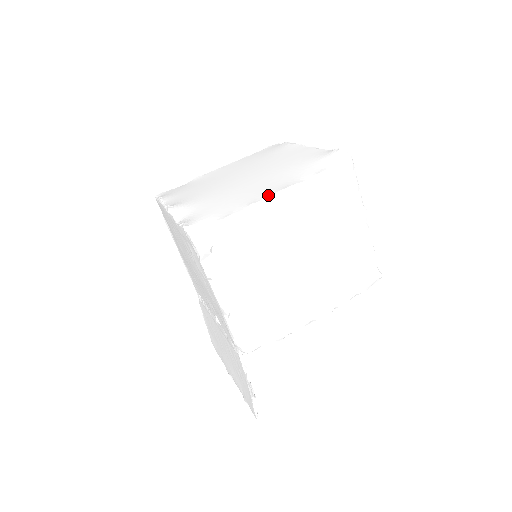
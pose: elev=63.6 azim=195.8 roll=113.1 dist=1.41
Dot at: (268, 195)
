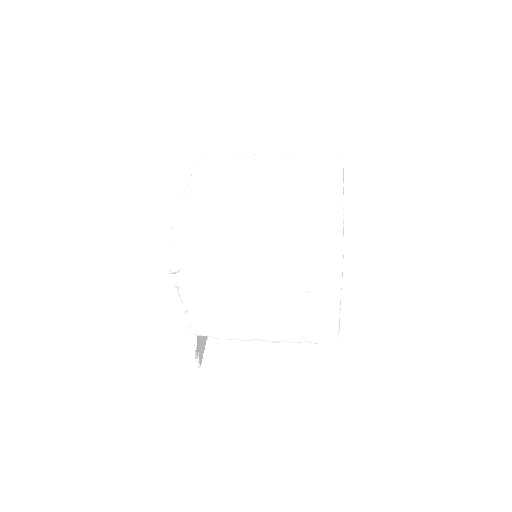
Dot at: (245, 252)
